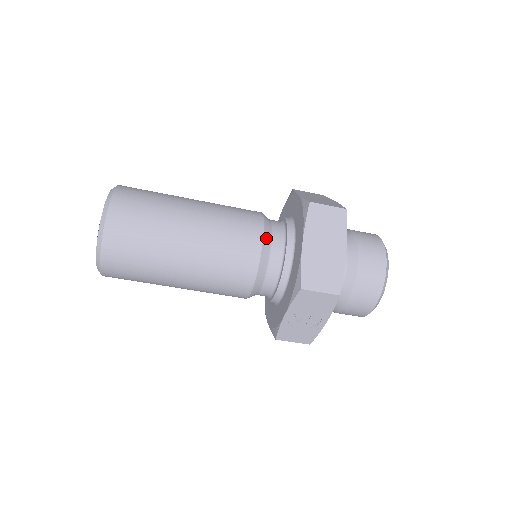
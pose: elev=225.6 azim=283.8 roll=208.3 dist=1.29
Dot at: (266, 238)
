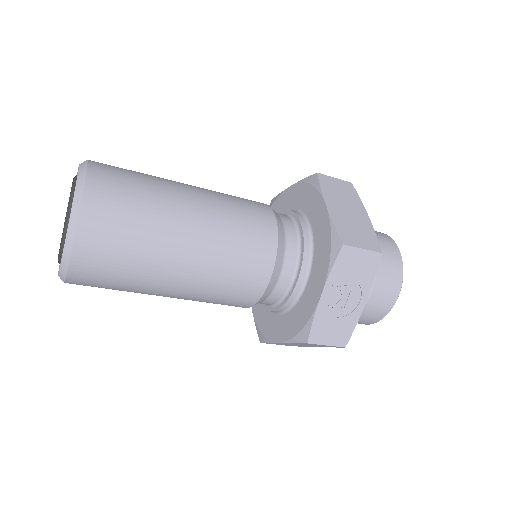
Dot at: (276, 215)
